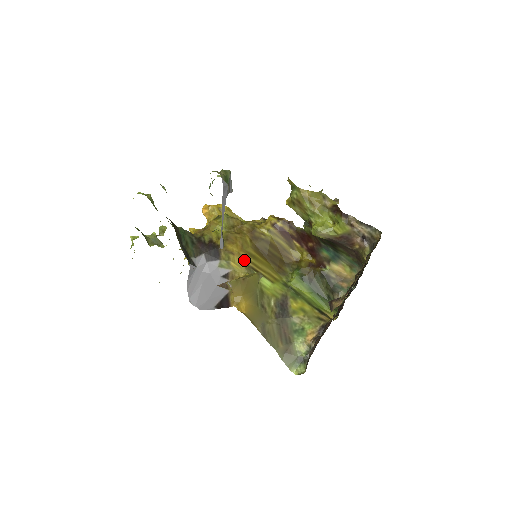
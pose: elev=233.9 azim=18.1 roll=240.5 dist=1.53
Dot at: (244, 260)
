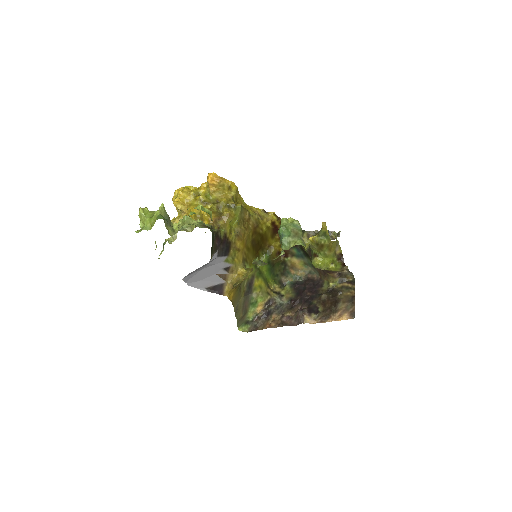
Dot at: (243, 254)
